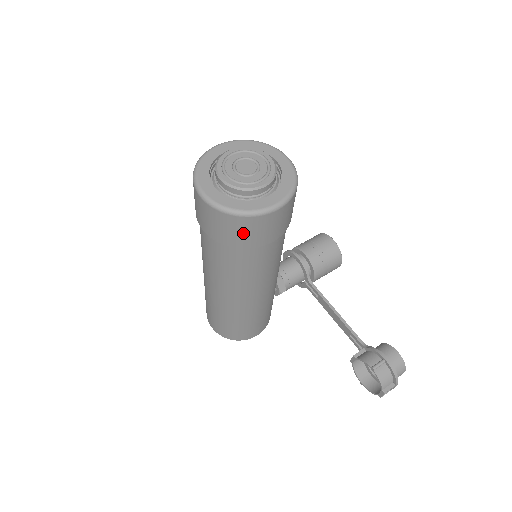
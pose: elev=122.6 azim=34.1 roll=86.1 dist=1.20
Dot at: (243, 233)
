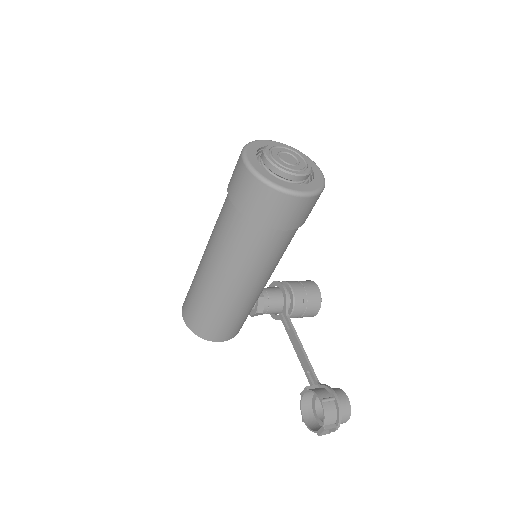
Dot at: (266, 207)
